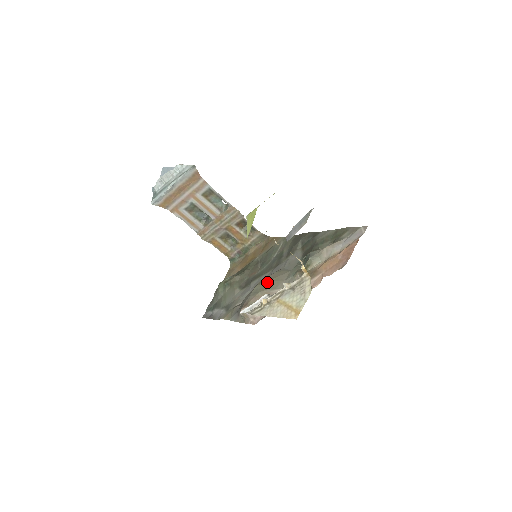
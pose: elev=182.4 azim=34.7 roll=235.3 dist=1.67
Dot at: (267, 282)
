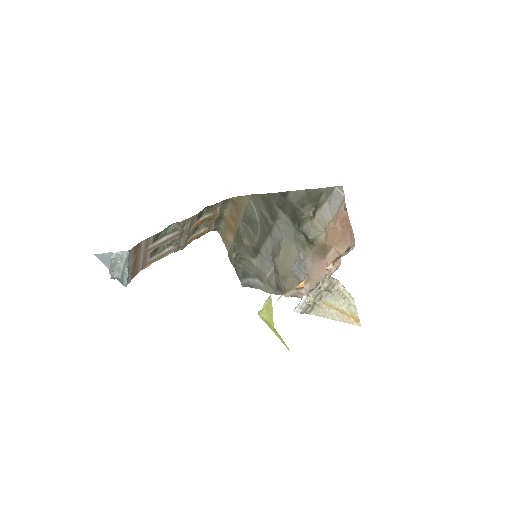
Dot at: (285, 266)
